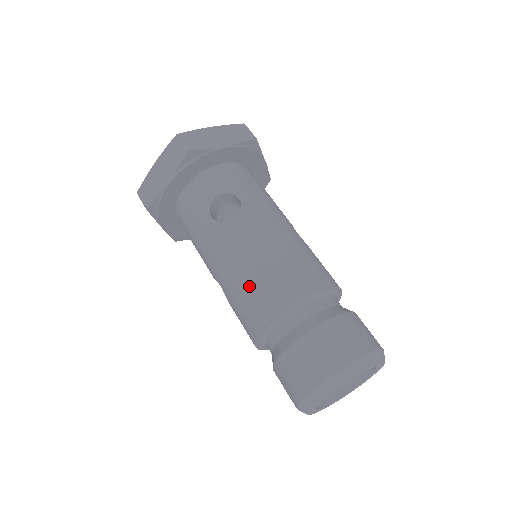
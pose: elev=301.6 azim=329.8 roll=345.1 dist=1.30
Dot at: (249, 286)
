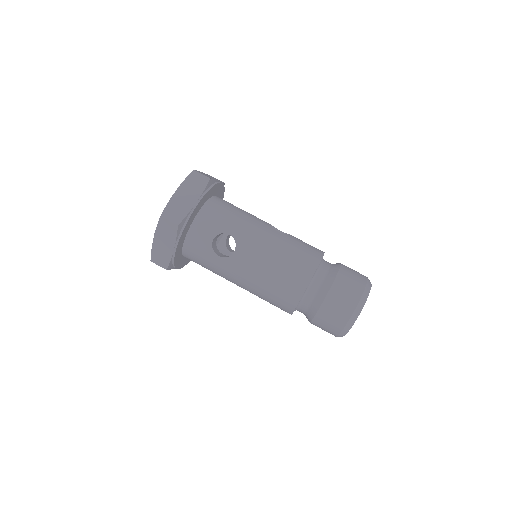
Dot at: (272, 289)
